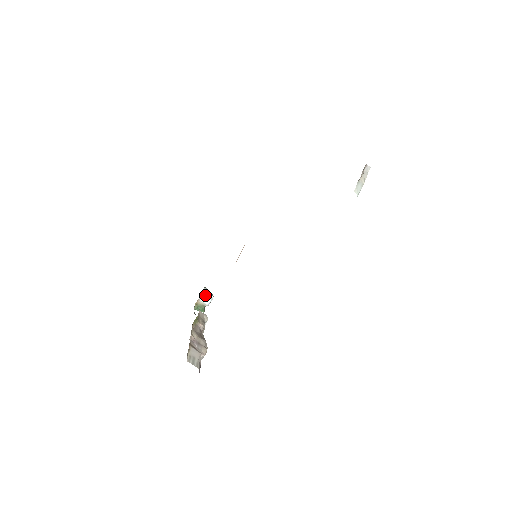
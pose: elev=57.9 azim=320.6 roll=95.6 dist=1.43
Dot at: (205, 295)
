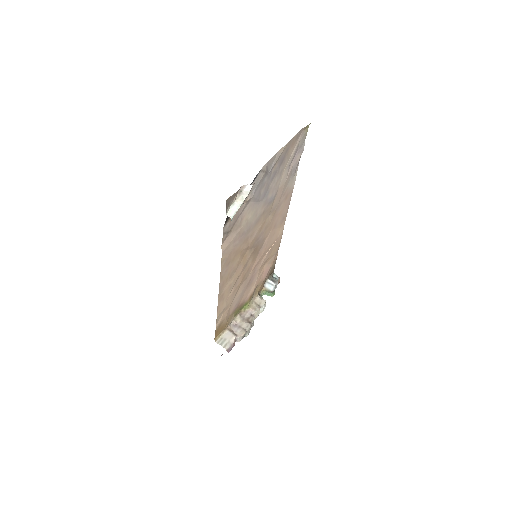
Dot at: (268, 283)
